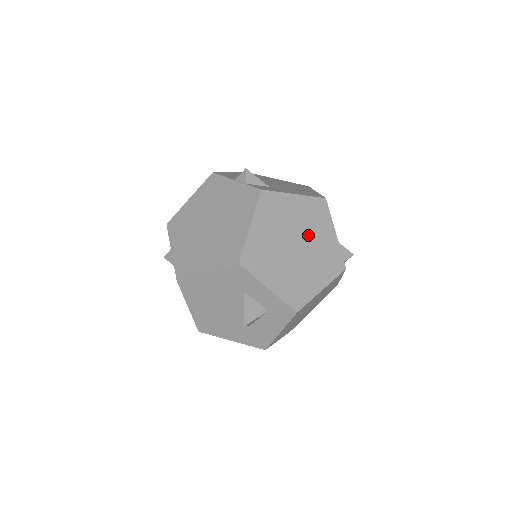
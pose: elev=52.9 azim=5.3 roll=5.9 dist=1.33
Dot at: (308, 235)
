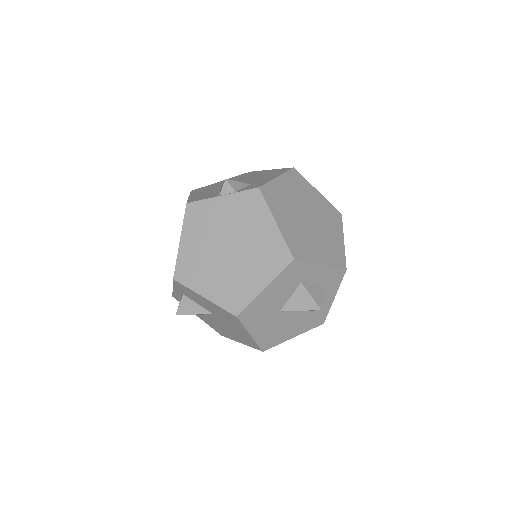
Dot at: (307, 204)
